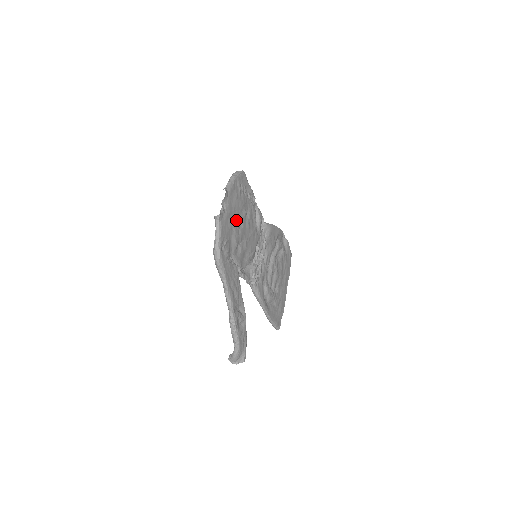
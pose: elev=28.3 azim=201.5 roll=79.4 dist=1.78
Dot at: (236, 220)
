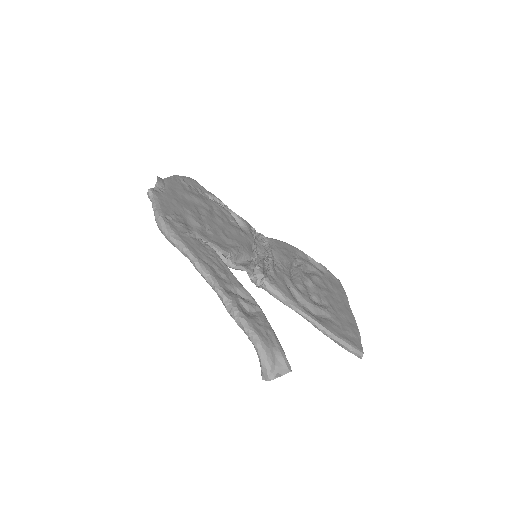
Dot at: (191, 206)
